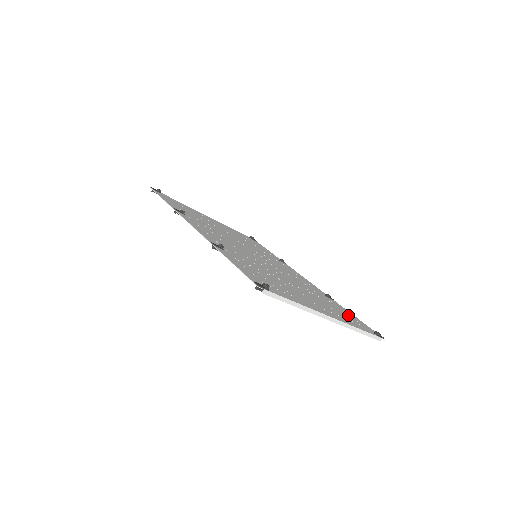
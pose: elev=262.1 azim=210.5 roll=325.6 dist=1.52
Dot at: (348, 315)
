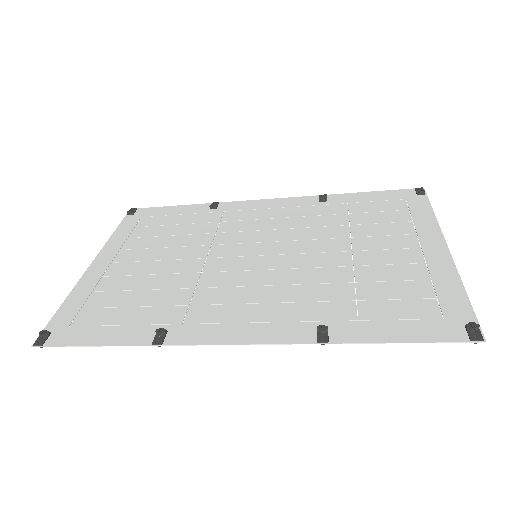
Dot at: (382, 204)
